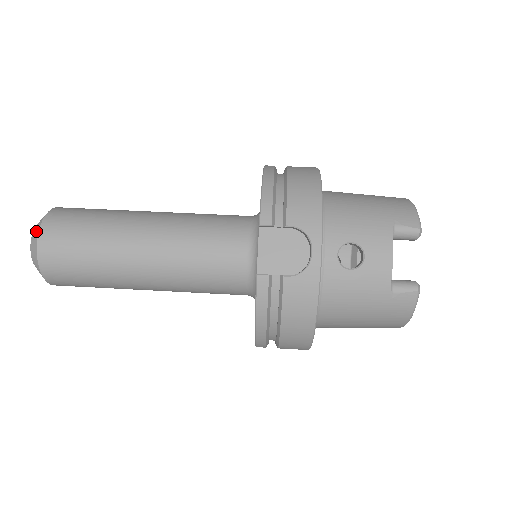
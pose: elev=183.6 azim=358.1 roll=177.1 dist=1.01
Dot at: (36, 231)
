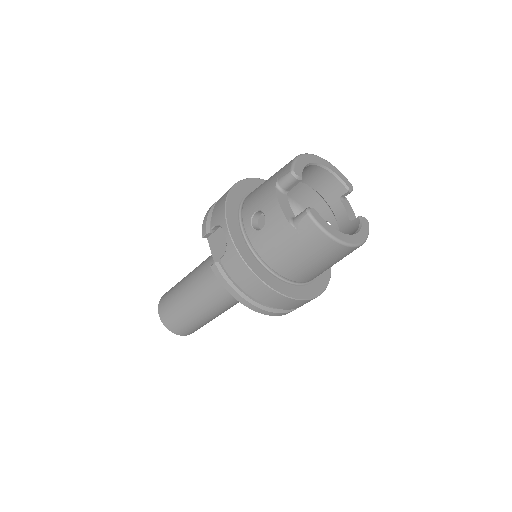
Dot at: occluded
